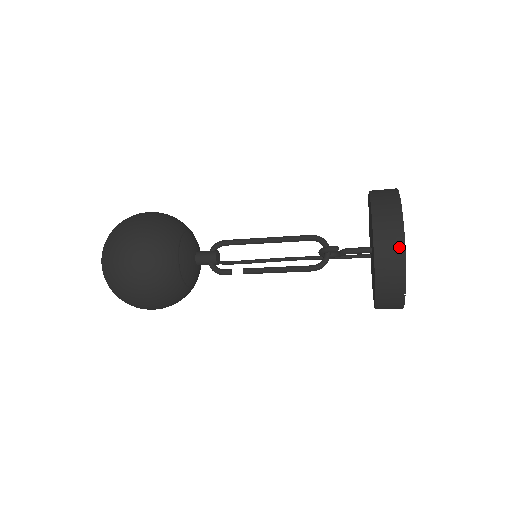
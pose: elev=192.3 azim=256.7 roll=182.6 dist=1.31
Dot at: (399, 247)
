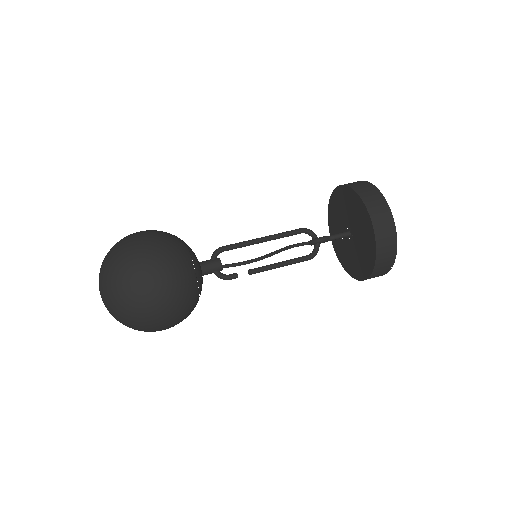
Dot at: (392, 233)
